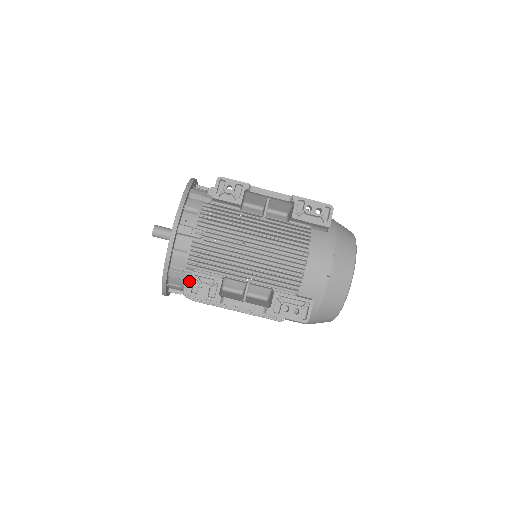
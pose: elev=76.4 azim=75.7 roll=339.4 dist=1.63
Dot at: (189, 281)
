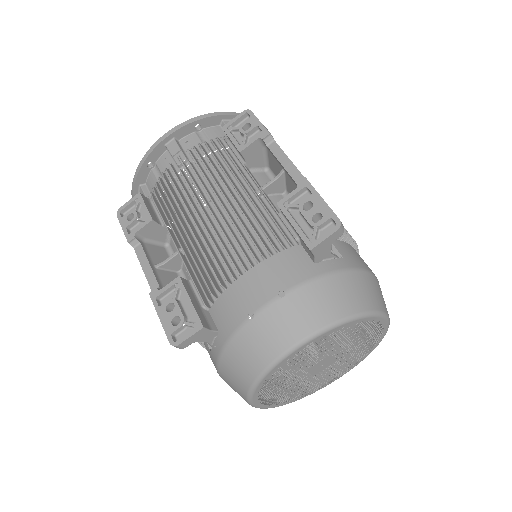
Dot at: occluded
